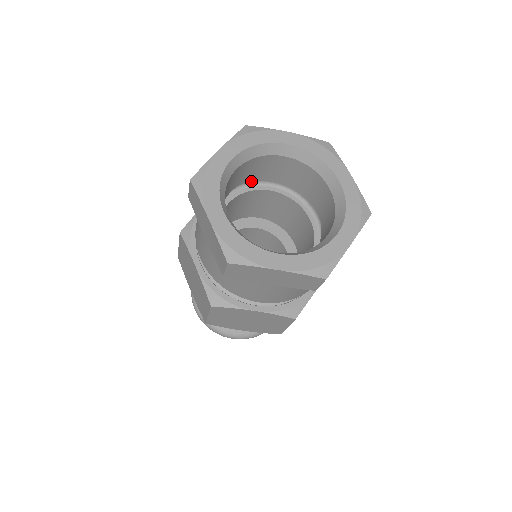
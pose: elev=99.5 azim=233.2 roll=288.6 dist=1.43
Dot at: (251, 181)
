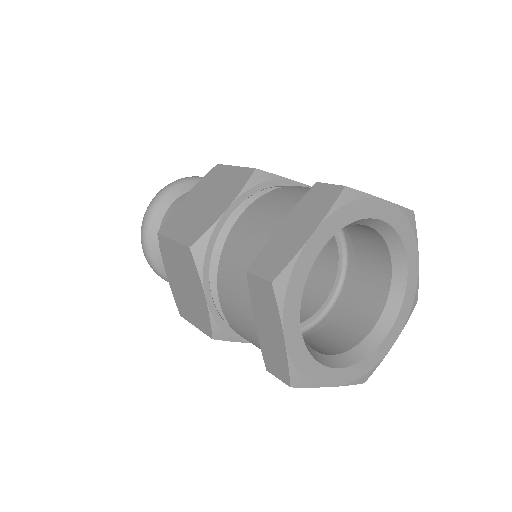
Dot at: occluded
